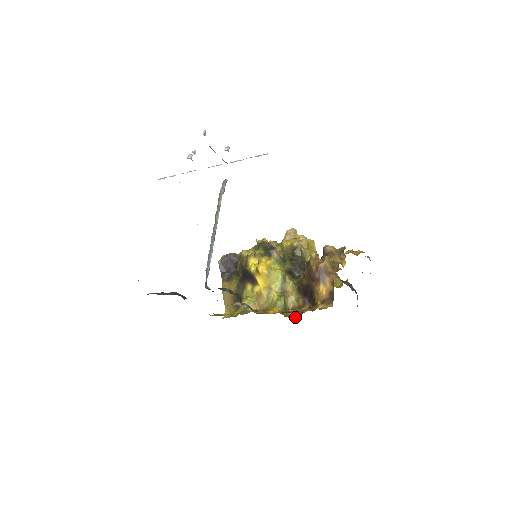
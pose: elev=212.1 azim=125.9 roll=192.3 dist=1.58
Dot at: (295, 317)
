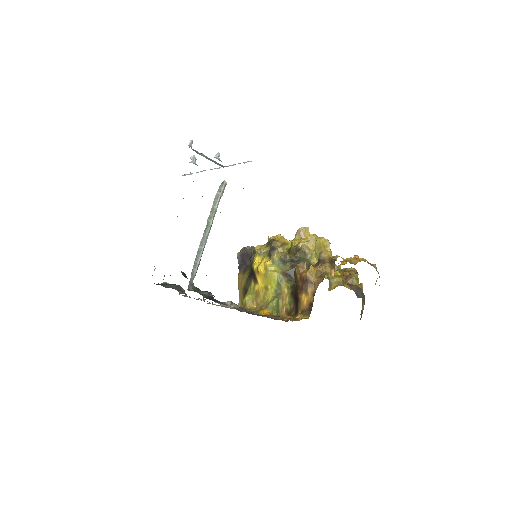
Dot at: (286, 320)
